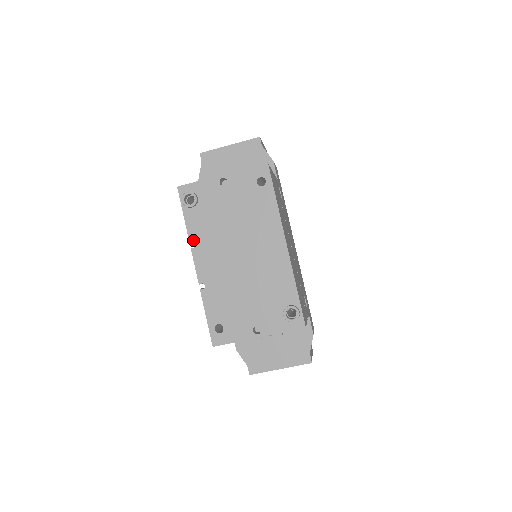
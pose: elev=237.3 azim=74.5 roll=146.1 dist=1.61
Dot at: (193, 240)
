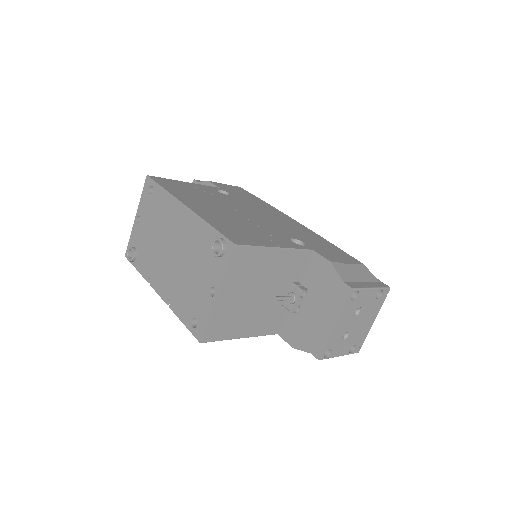
Dot at: (147, 278)
